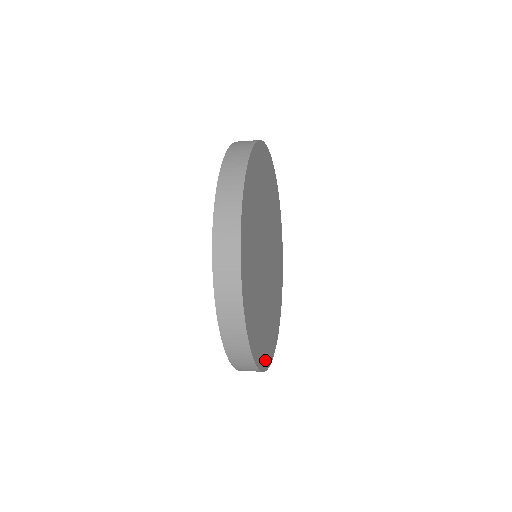
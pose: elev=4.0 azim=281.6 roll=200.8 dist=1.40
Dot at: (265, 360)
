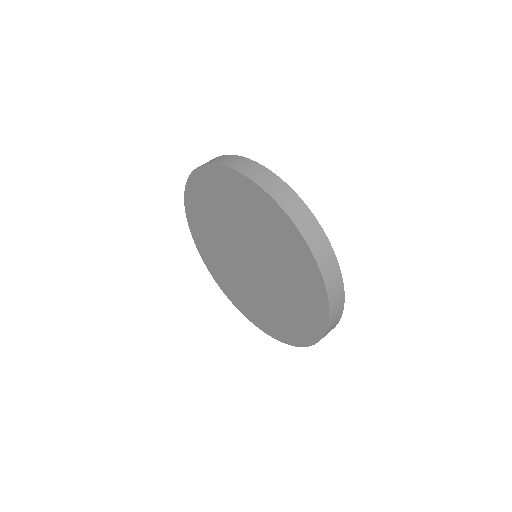
Dot at: occluded
